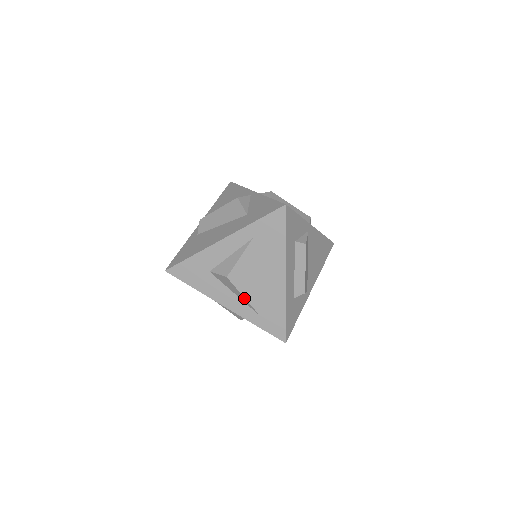
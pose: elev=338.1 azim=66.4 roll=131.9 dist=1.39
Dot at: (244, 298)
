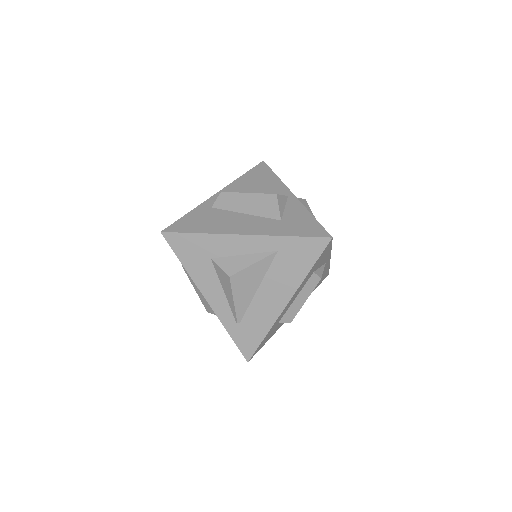
Dot at: (233, 303)
